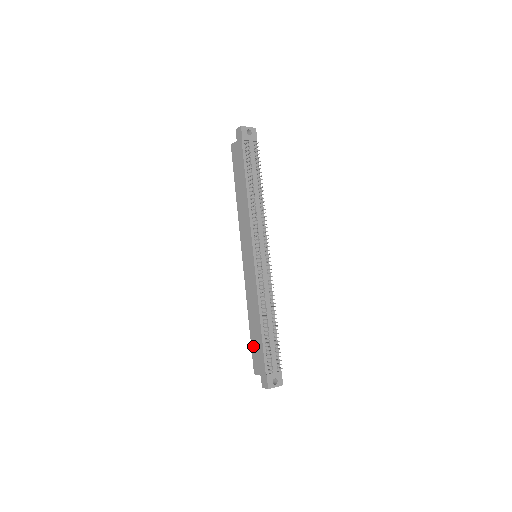
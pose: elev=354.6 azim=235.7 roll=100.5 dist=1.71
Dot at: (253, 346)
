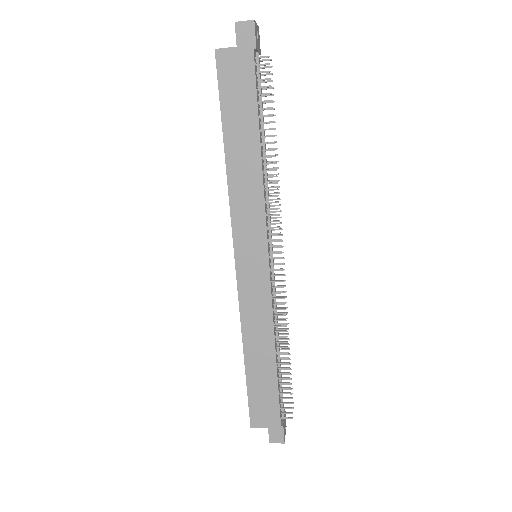
Dot at: (253, 391)
